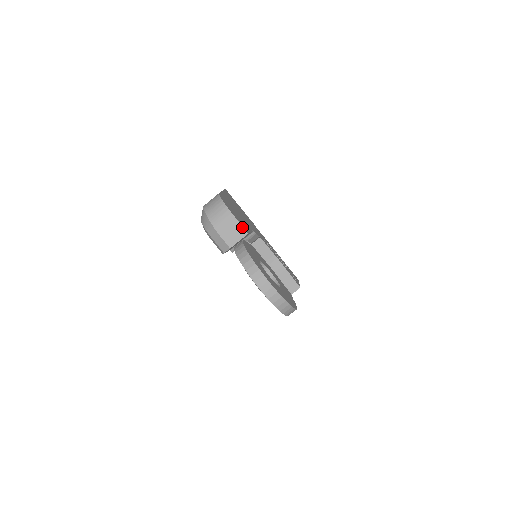
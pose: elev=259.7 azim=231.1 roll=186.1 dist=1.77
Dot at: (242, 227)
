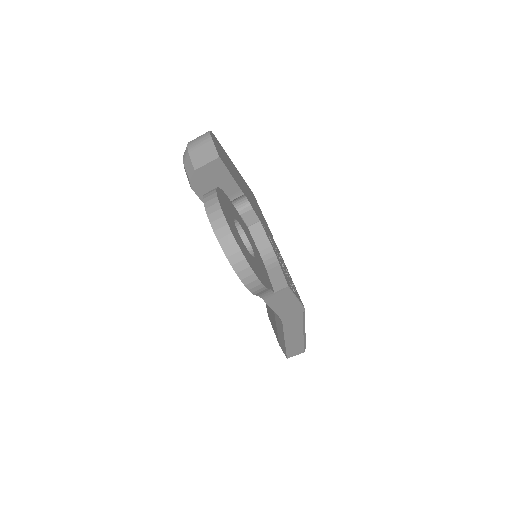
Dot at: (216, 150)
